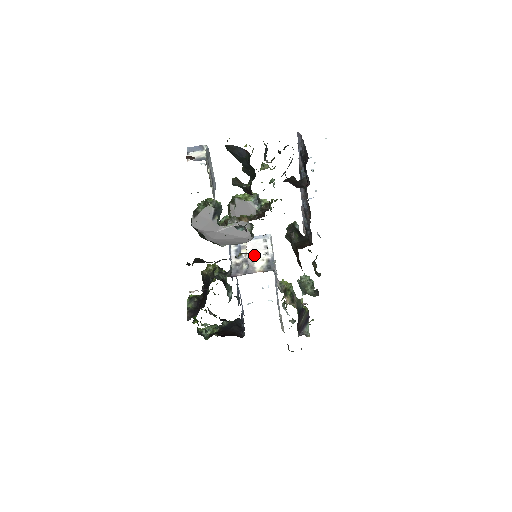
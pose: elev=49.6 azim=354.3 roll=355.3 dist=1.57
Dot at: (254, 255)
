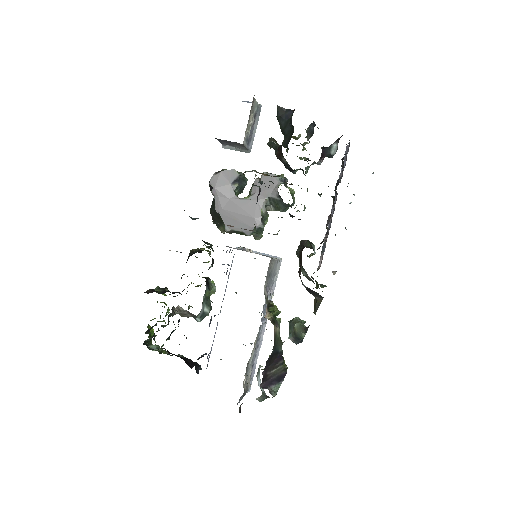
Dot at: (255, 230)
